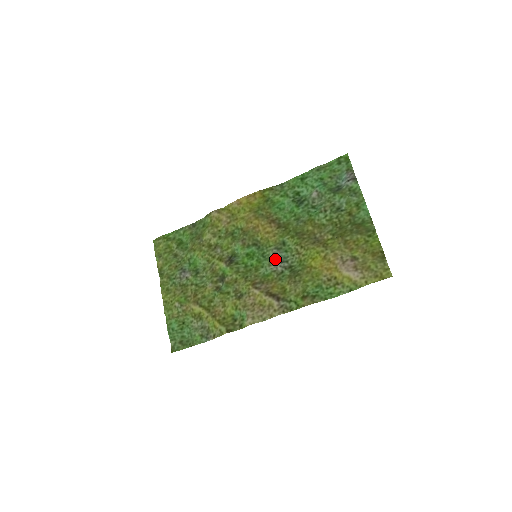
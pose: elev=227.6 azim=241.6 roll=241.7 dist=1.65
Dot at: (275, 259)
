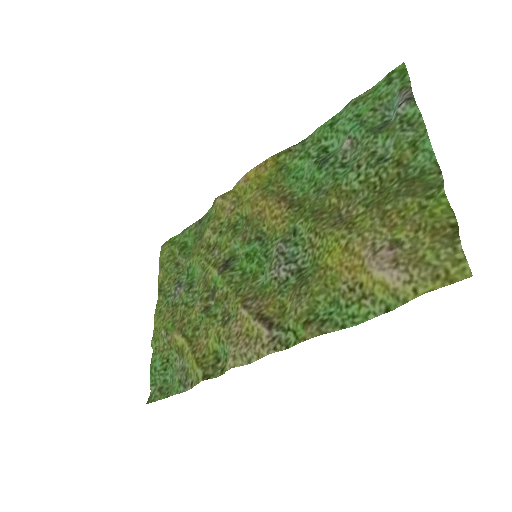
Dot at: (278, 258)
